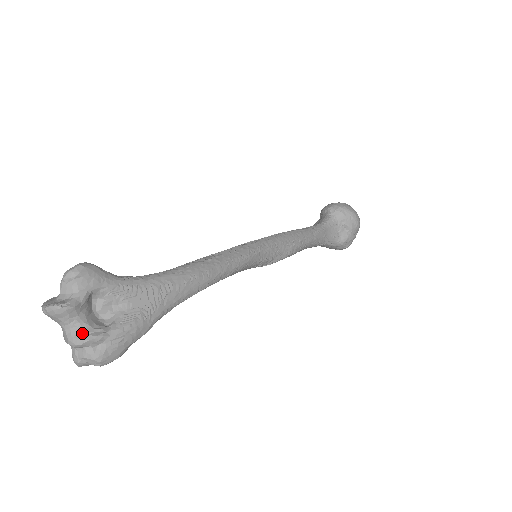
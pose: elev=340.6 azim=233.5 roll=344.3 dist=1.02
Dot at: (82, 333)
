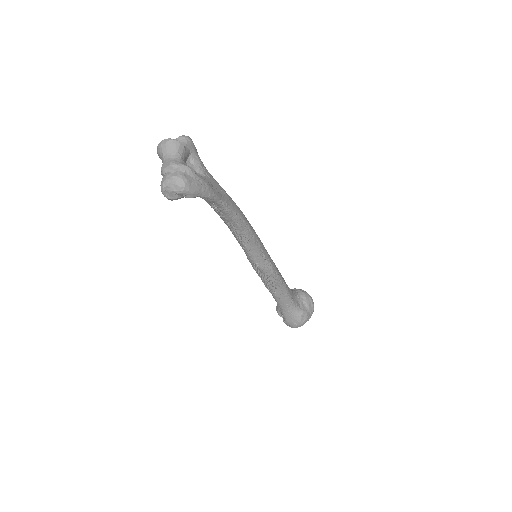
Dot at: (182, 162)
